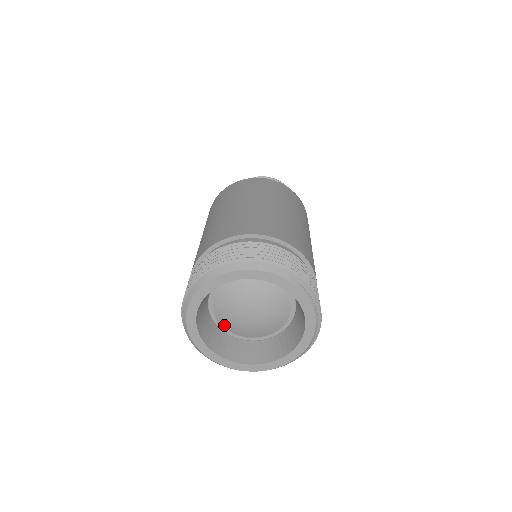
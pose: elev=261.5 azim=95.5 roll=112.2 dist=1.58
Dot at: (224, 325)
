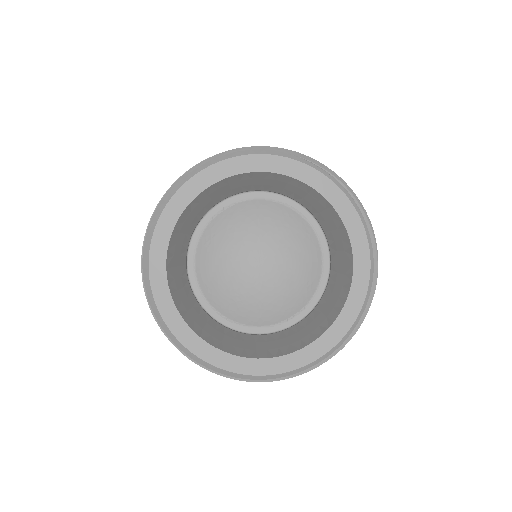
Dot at: (216, 305)
